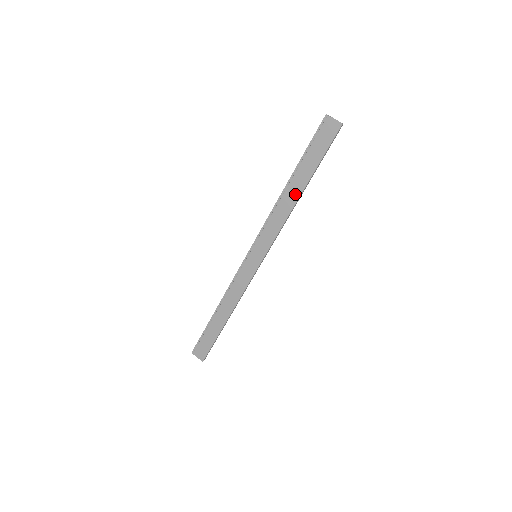
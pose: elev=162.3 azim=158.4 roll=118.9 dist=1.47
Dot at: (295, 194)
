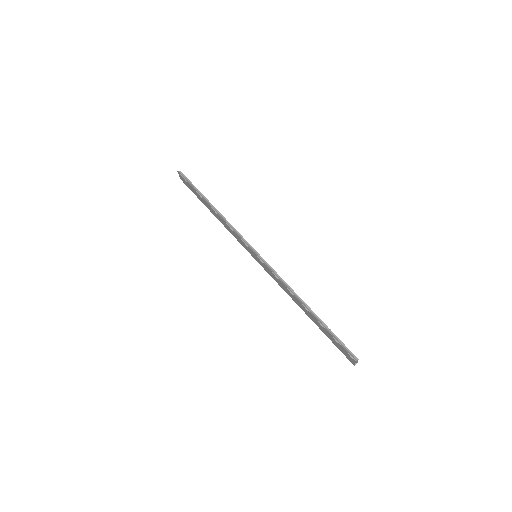
Dot at: (302, 308)
